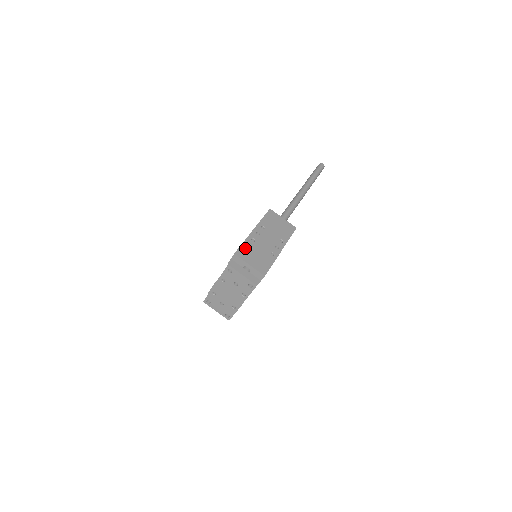
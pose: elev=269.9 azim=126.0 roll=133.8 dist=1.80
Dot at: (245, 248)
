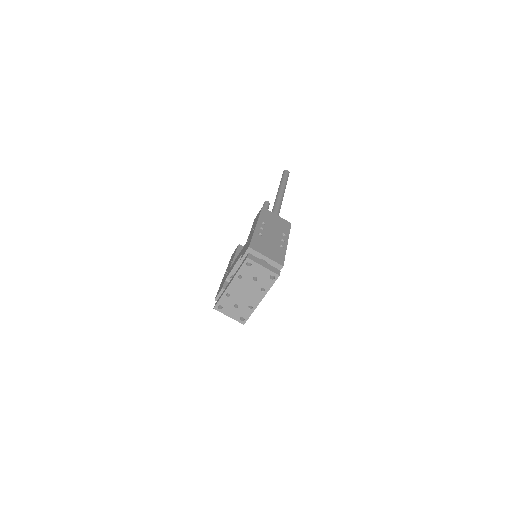
Dot at: (256, 242)
